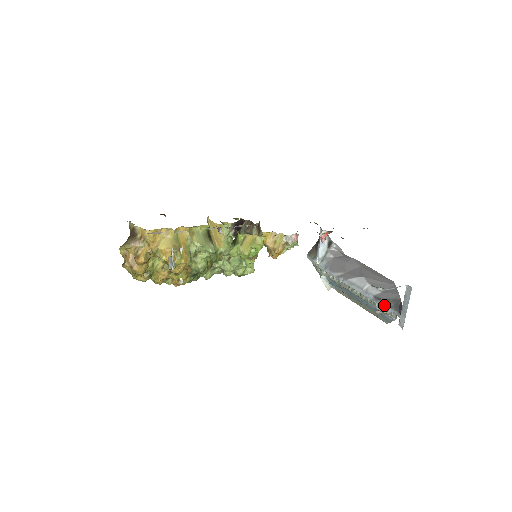
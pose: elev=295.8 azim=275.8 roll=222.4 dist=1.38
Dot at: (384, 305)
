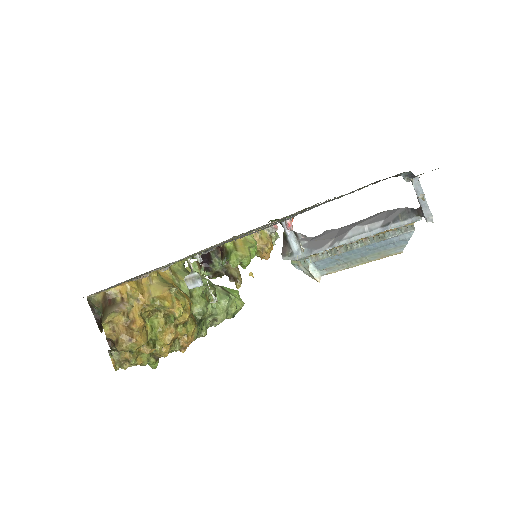
Dot at: (397, 224)
